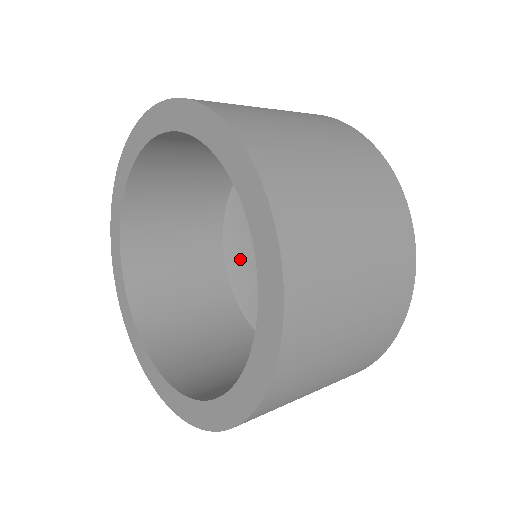
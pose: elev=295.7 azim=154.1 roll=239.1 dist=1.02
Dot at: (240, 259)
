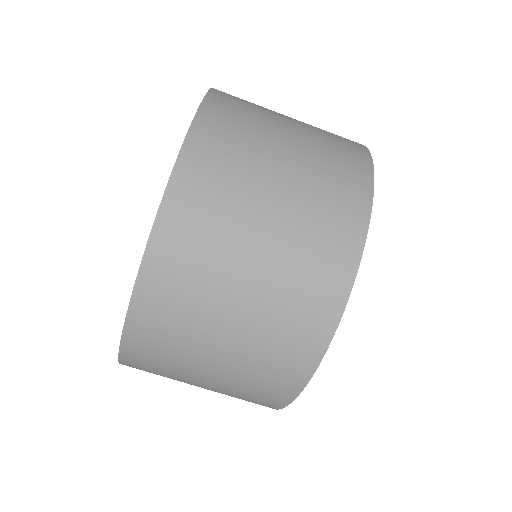
Dot at: occluded
